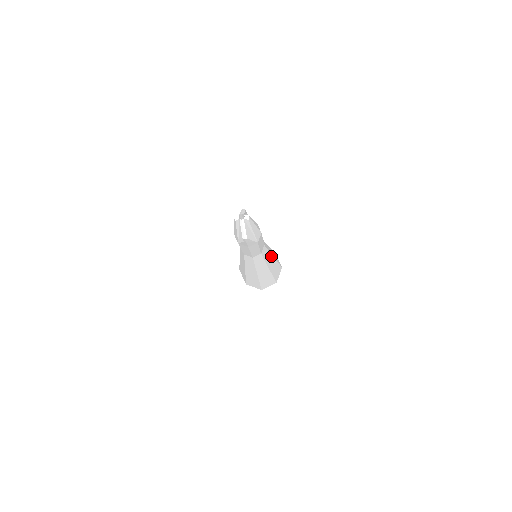
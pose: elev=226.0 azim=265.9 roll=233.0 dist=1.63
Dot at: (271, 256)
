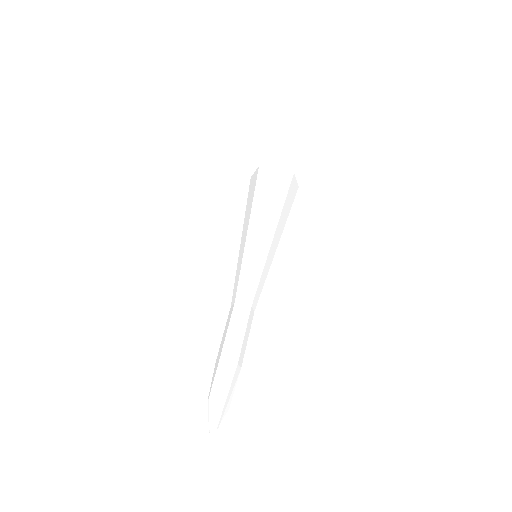
Dot at: (268, 253)
